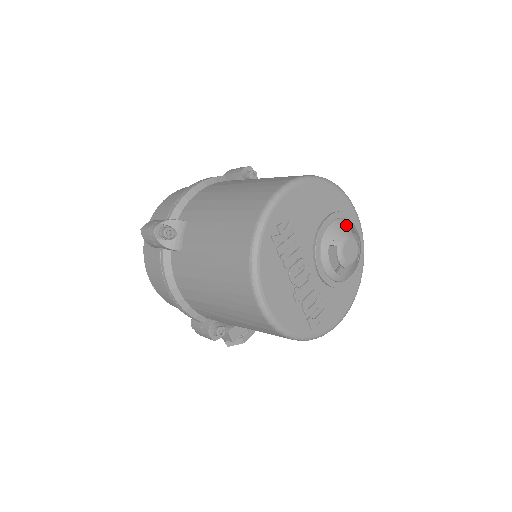
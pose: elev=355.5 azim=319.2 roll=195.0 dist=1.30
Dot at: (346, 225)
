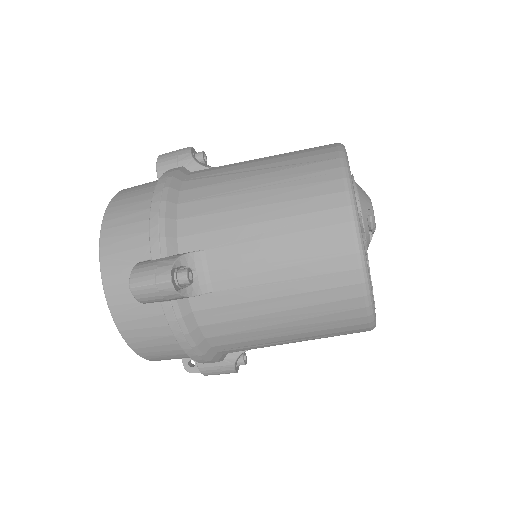
Dot at: occluded
